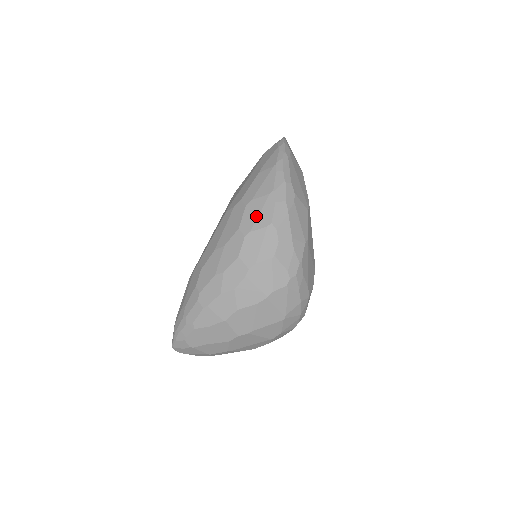
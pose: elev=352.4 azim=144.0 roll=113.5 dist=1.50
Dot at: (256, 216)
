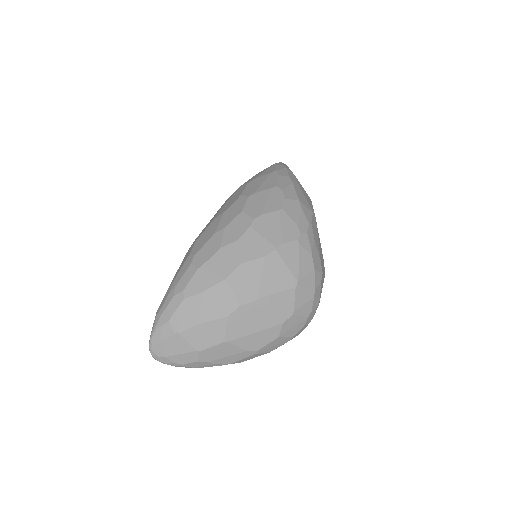
Dot at: (259, 185)
